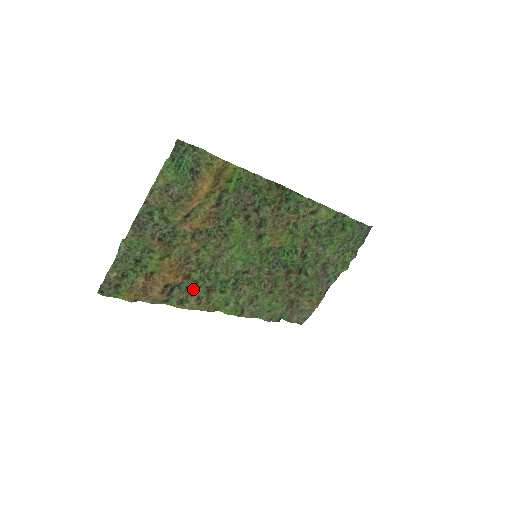
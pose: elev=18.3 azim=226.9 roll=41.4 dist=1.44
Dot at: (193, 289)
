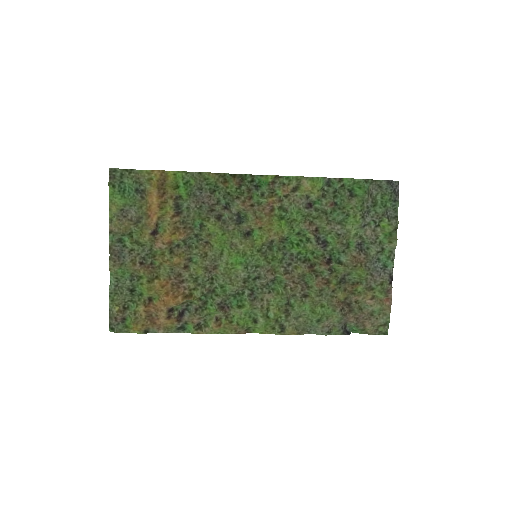
Dot at: (205, 310)
